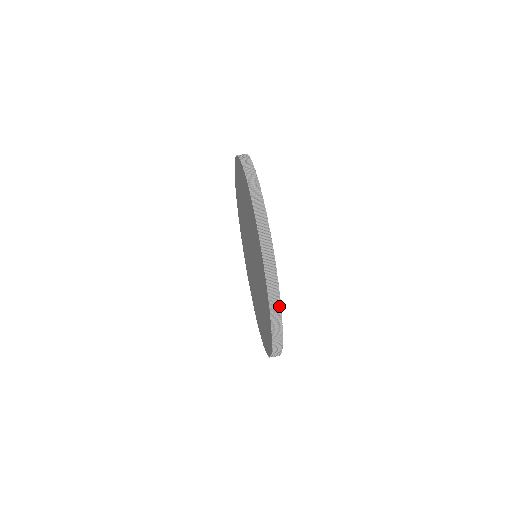
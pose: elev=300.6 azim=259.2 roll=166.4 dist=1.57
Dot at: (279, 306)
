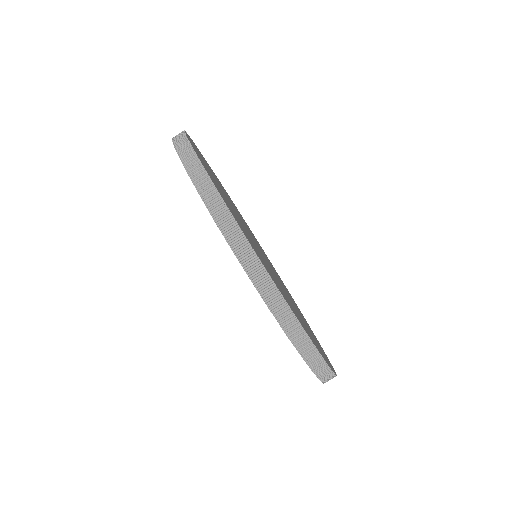
Dot at: (320, 358)
